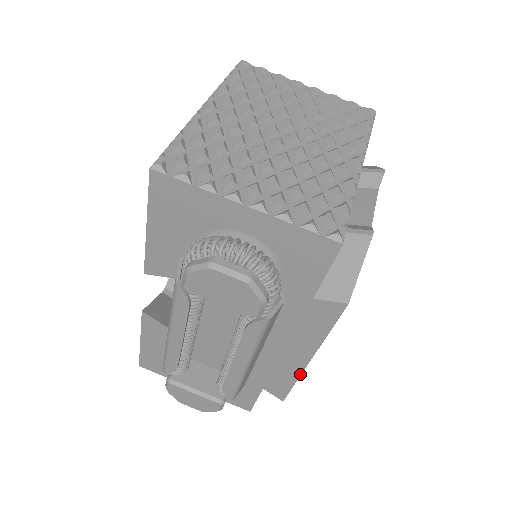
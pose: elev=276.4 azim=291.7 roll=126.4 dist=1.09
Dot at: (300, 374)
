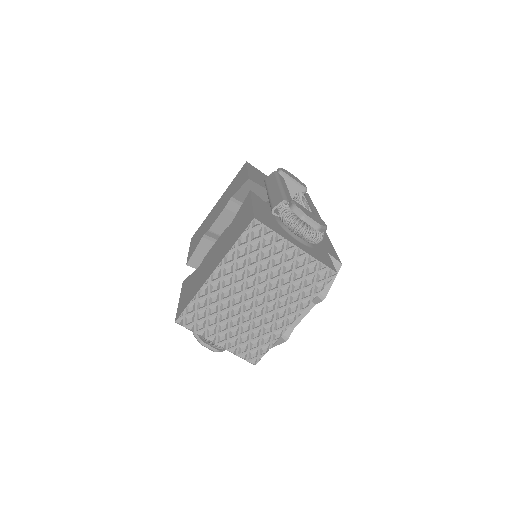
Dot at: occluded
